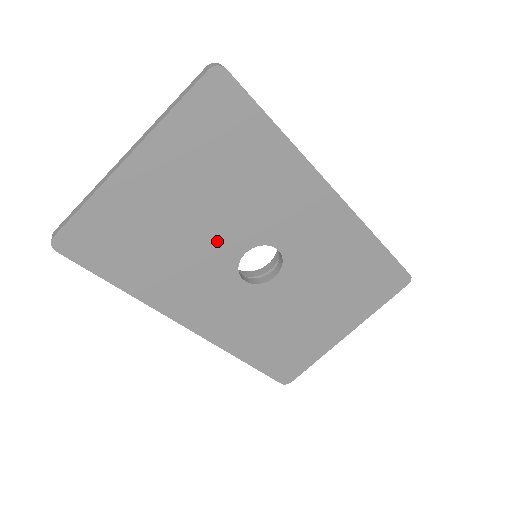
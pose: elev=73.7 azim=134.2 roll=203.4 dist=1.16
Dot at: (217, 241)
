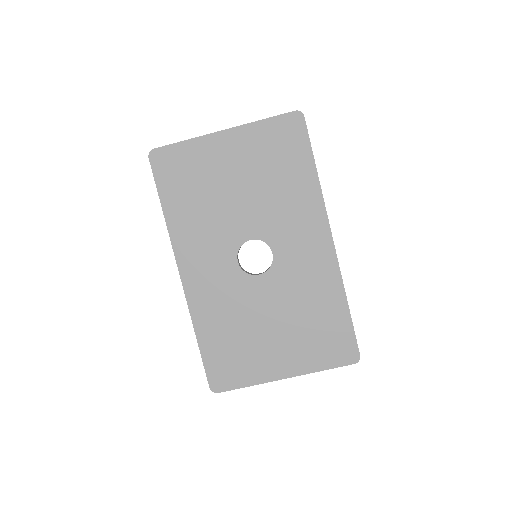
Dot at: (239, 218)
